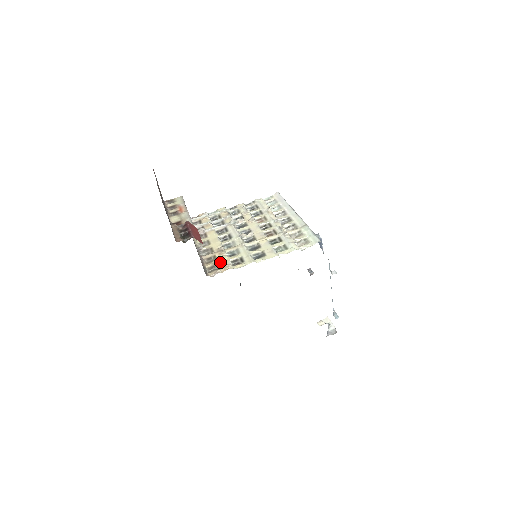
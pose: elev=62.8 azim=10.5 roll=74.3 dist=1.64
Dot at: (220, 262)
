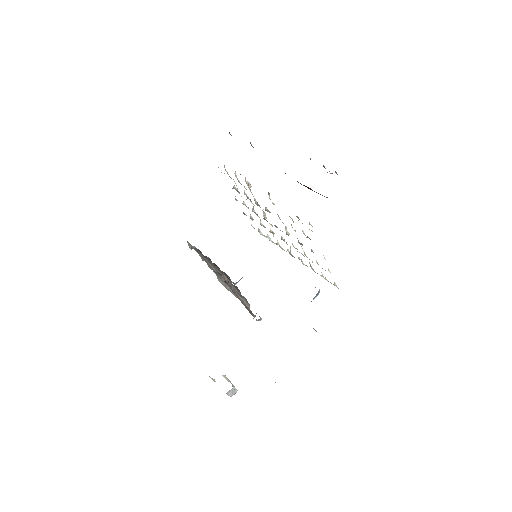
Dot at: occluded
